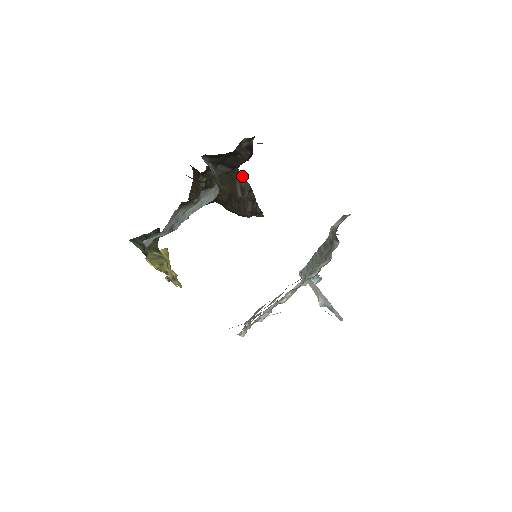
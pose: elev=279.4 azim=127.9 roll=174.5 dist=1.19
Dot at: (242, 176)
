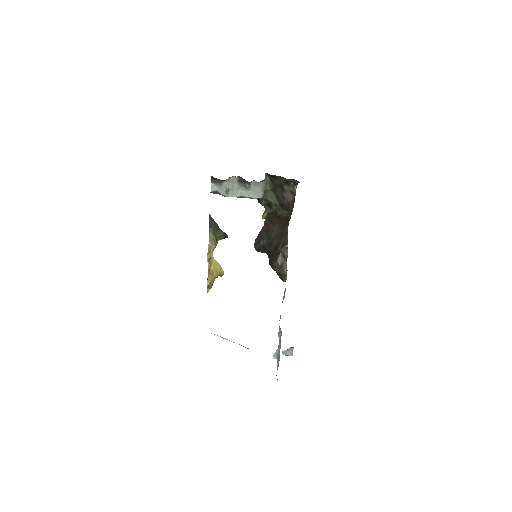
Dot at: occluded
